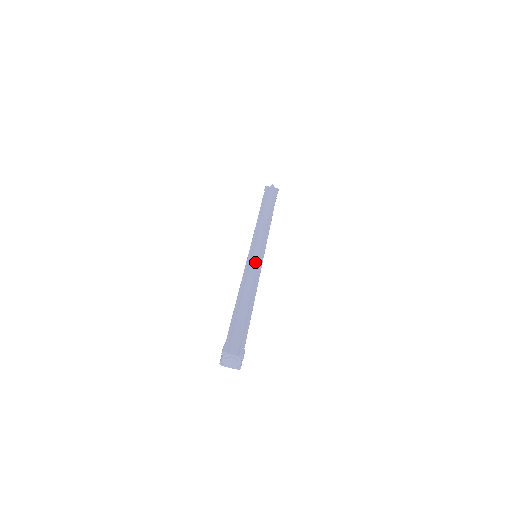
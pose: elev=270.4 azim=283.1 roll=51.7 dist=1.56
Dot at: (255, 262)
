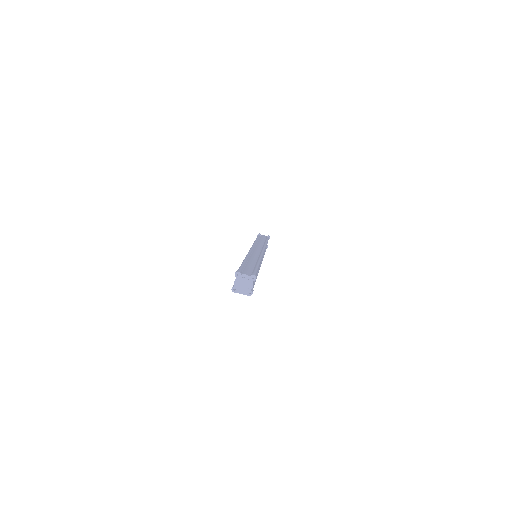
Dot at: (257, 252)
